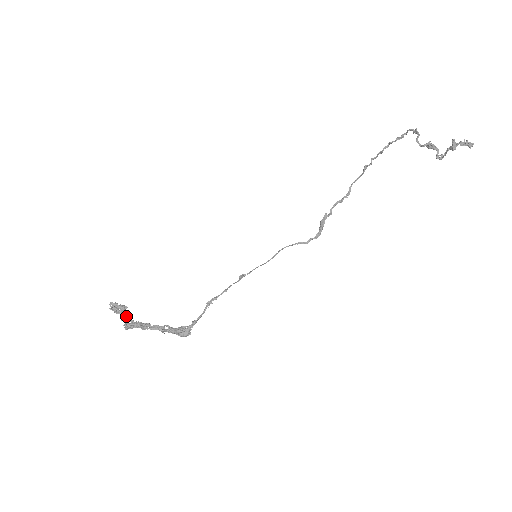
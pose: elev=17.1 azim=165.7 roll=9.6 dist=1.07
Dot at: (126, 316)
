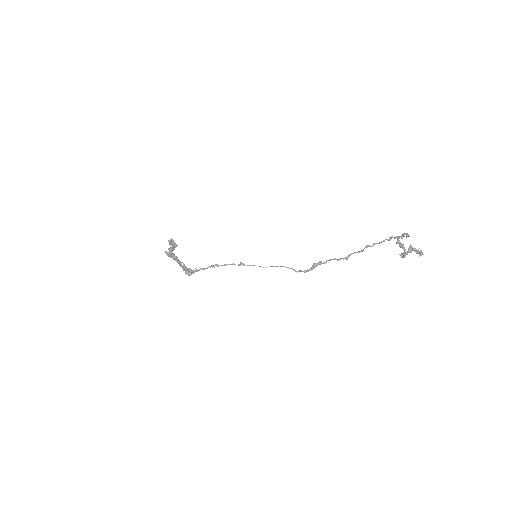
Dot at: (171, 248)
